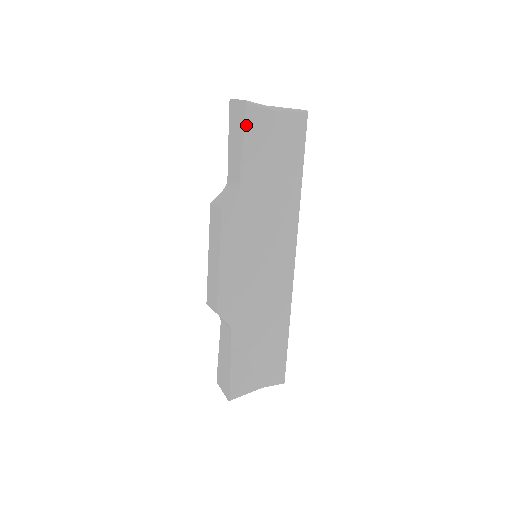
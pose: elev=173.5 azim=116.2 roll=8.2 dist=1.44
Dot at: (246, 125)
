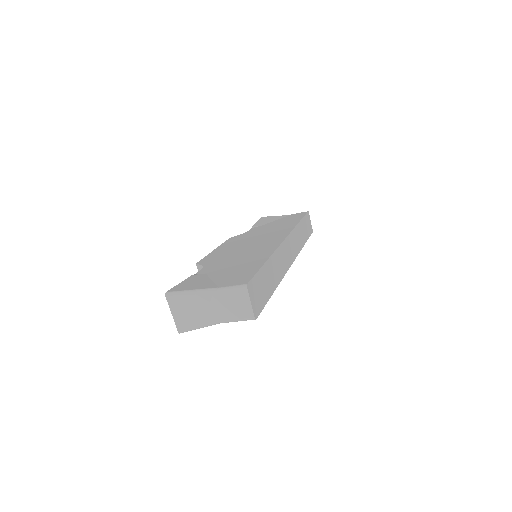
Dot at: occluded
